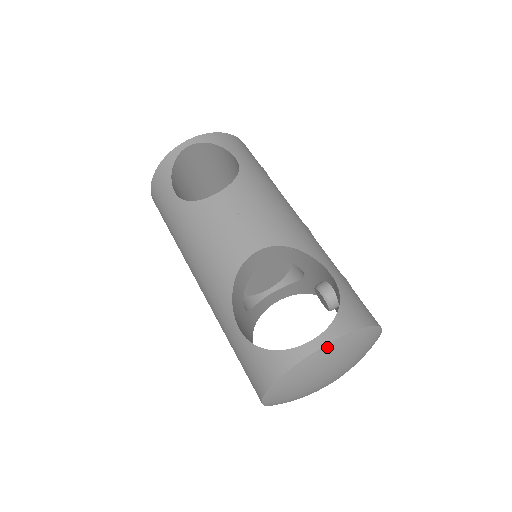
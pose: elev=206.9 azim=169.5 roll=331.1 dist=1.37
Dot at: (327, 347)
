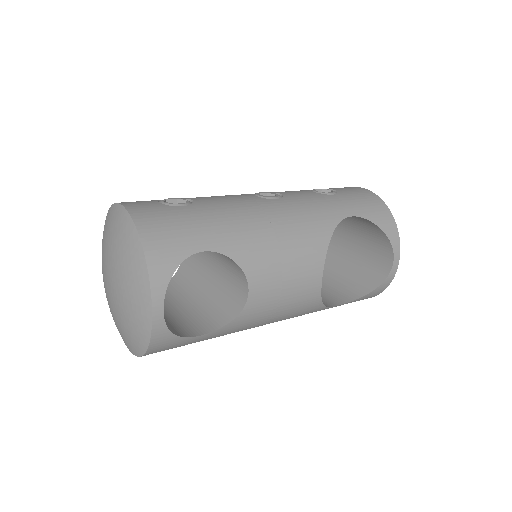
Dot at: (398, 254)
